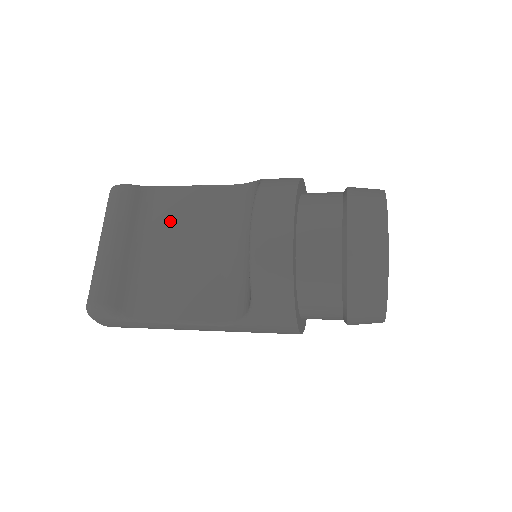
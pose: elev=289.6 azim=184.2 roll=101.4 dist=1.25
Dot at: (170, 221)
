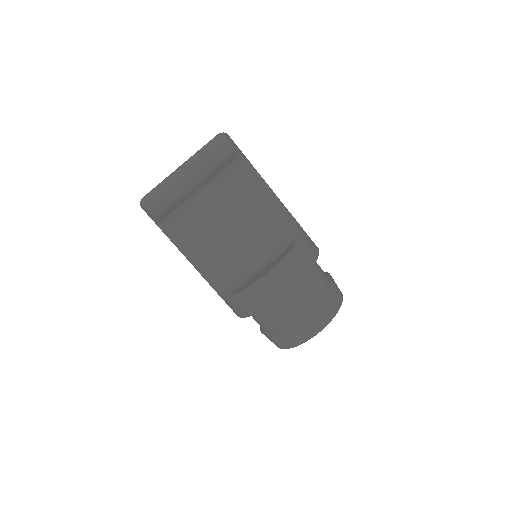
Dot at: (234, 193)
